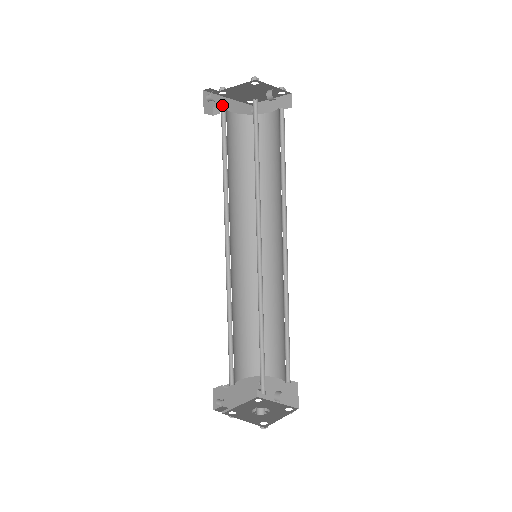
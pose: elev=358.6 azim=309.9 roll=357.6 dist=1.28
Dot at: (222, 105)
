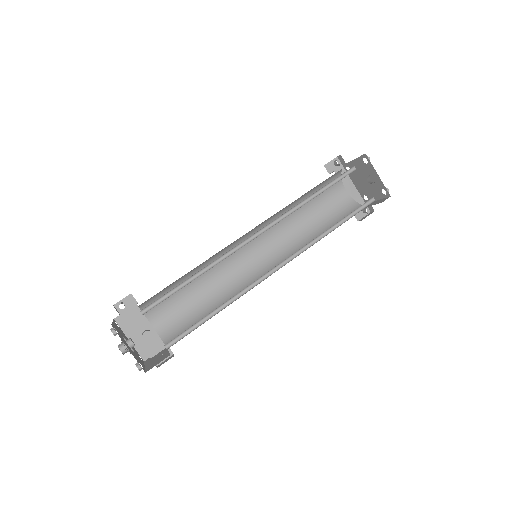
Dot at: (343, 178)
